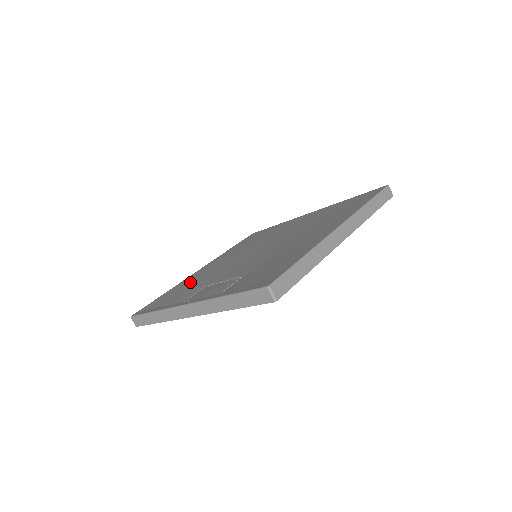
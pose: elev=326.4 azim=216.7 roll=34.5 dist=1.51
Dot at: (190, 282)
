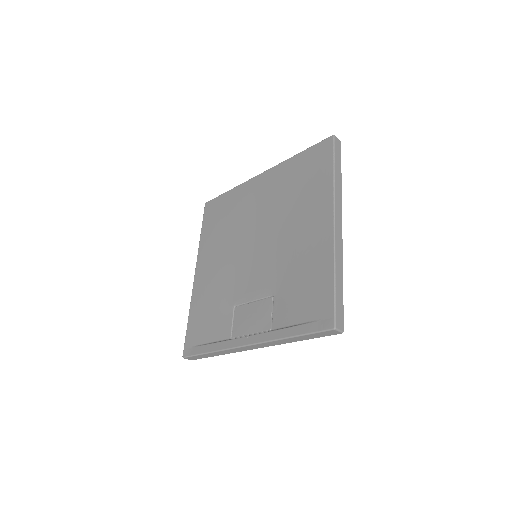
Dot at: (206, 299)
